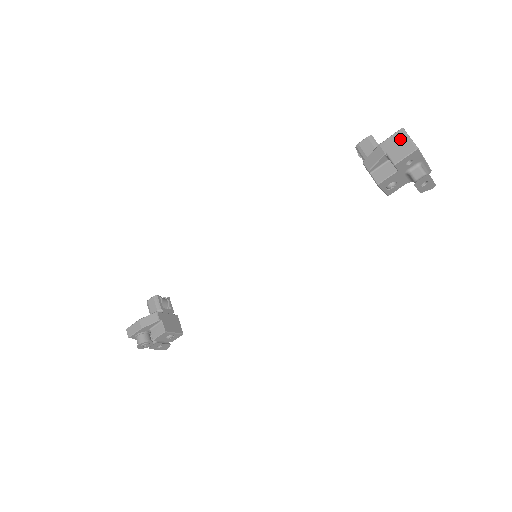
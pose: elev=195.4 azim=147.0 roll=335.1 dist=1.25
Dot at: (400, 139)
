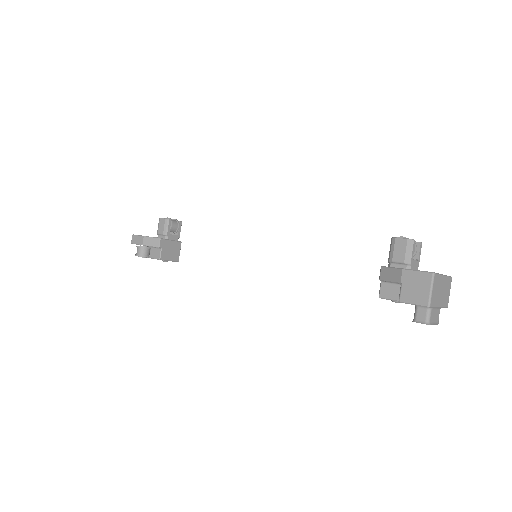
Dot at: (423, 283)
